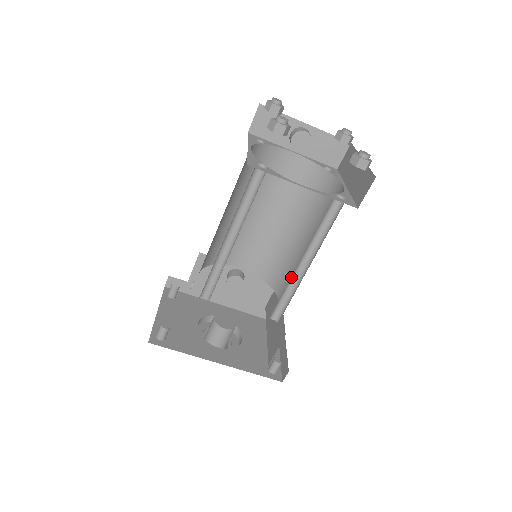
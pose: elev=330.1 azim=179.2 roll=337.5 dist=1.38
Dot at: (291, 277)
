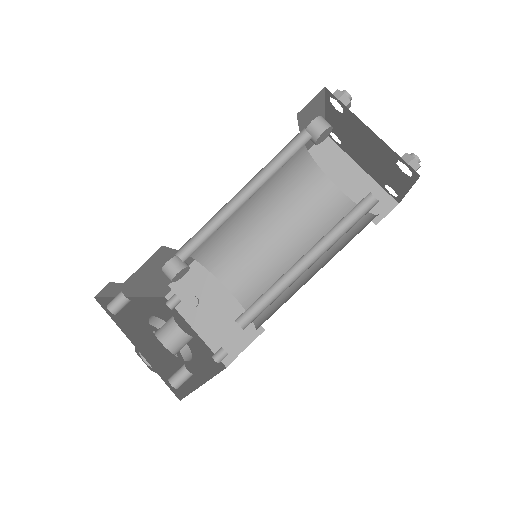
Dot at: occluded
